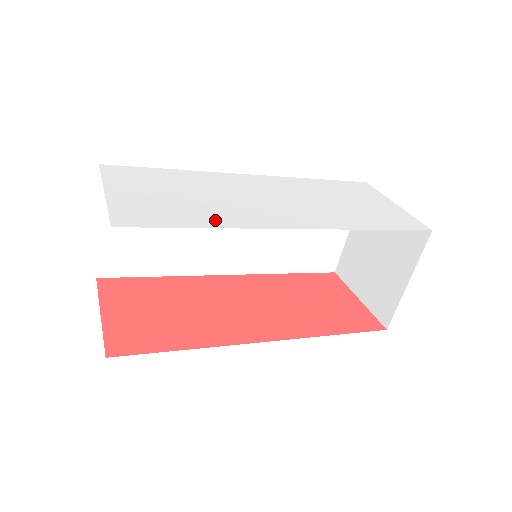
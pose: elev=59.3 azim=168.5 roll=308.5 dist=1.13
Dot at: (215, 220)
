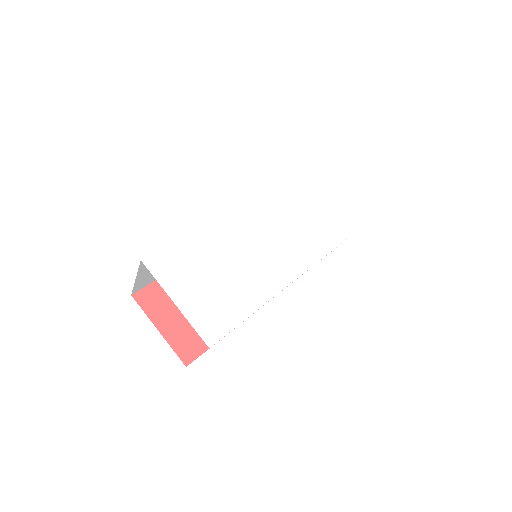
Dot at: (257, 296)
